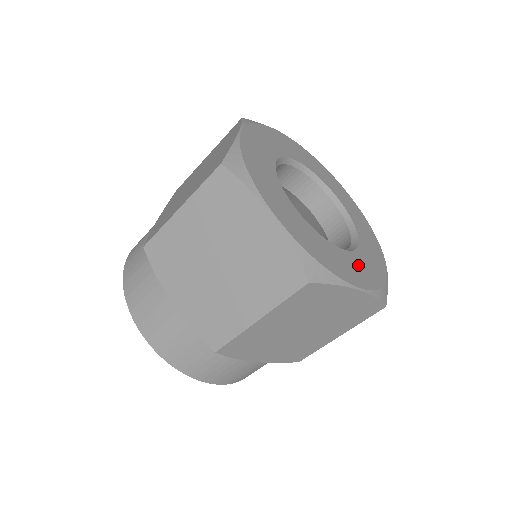
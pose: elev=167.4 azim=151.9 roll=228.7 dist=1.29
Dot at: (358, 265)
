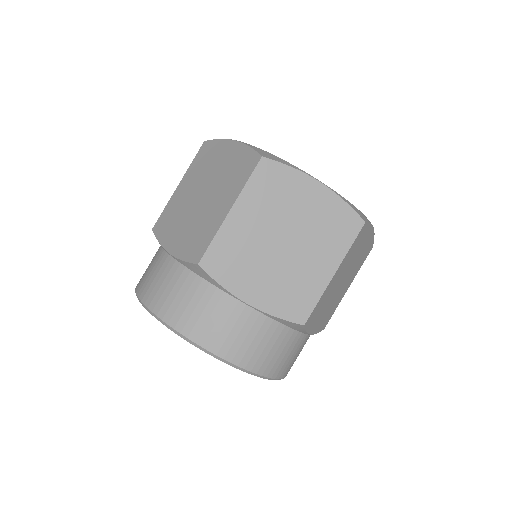
Dot at: occluded
